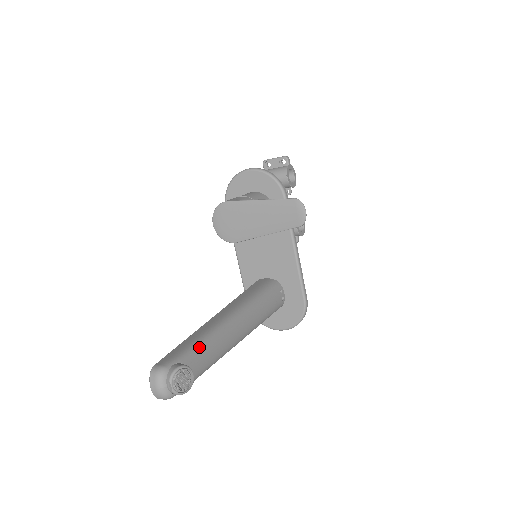
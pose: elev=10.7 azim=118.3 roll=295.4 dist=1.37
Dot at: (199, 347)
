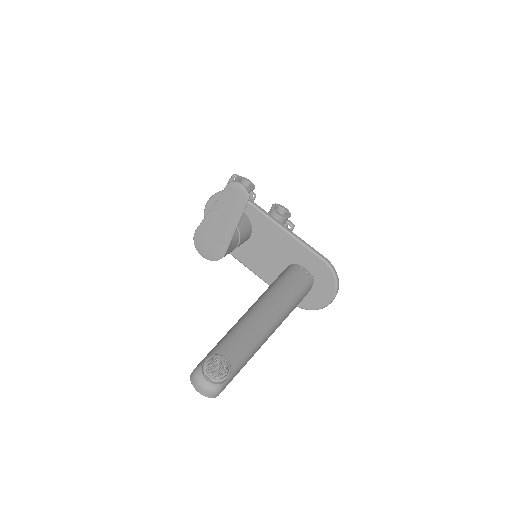
Dot at: (226, 340)
